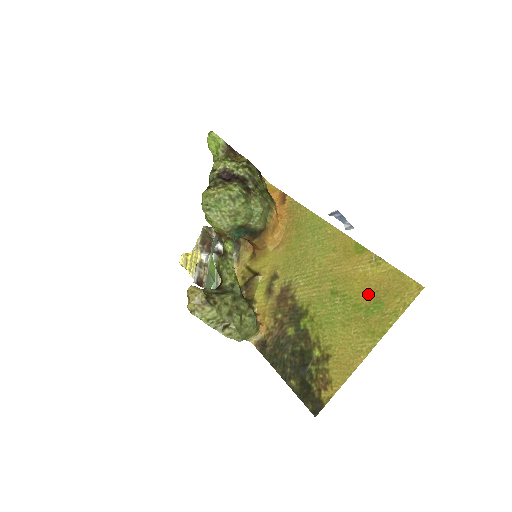
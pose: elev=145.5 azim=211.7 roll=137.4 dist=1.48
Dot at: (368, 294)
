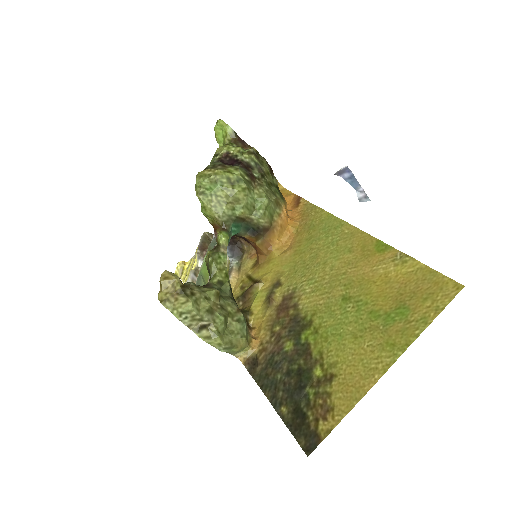
Dot at: (389, 298)
